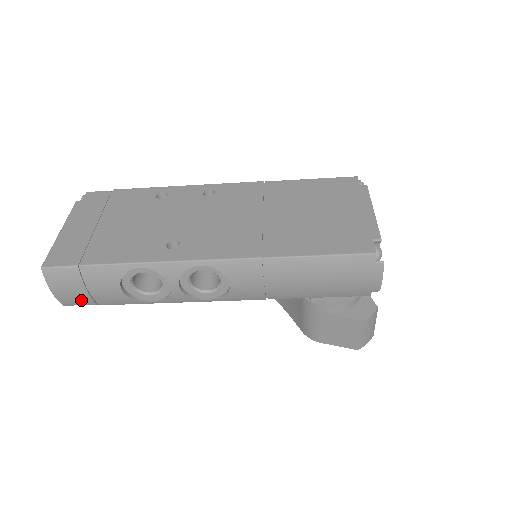
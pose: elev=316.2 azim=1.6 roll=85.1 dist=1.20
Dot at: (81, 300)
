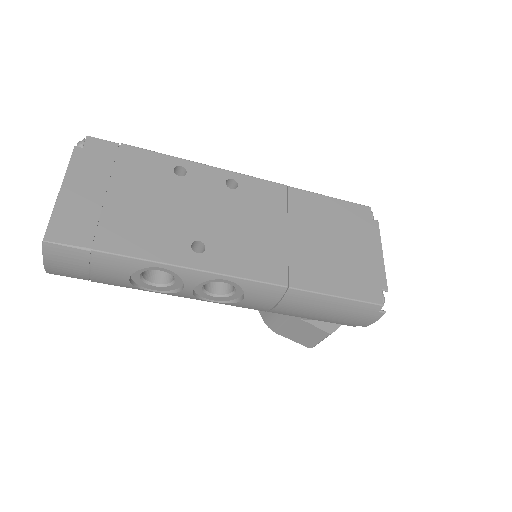
Dot at: (74, 275)
